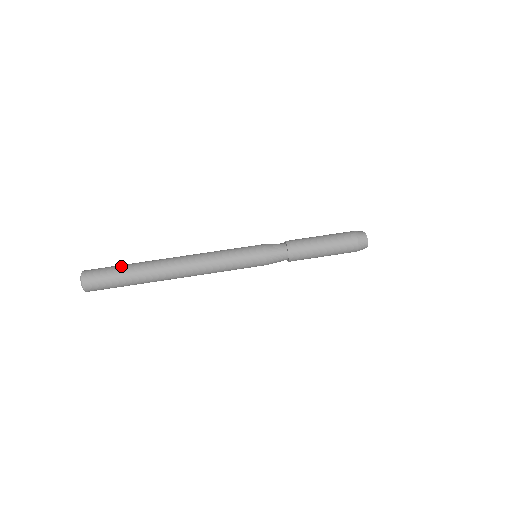
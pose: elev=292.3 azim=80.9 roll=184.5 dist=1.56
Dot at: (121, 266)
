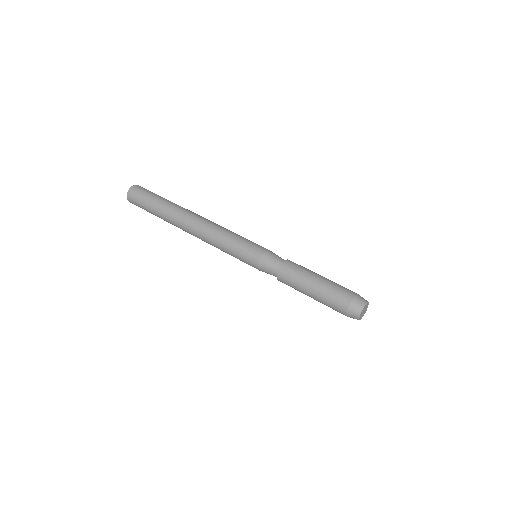
Dot at: occluded
